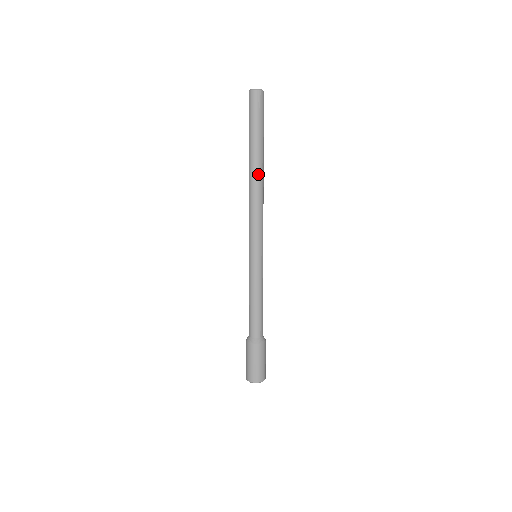
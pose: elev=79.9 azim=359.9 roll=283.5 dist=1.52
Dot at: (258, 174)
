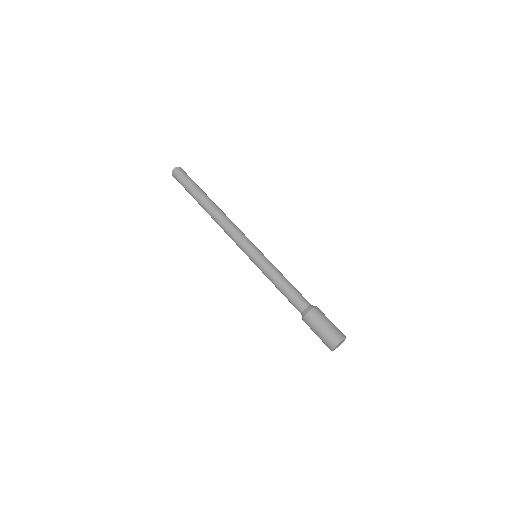
Dot at: (215, 205)
